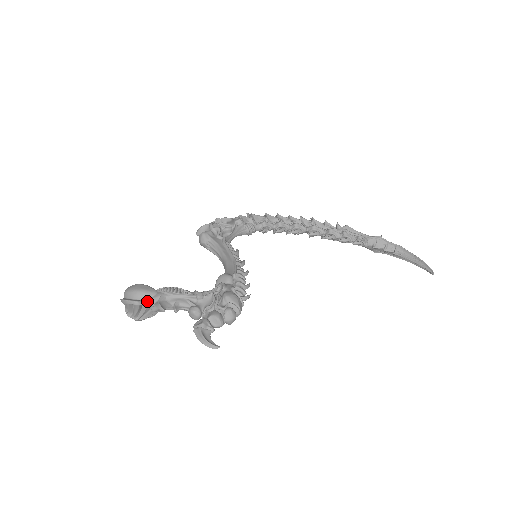
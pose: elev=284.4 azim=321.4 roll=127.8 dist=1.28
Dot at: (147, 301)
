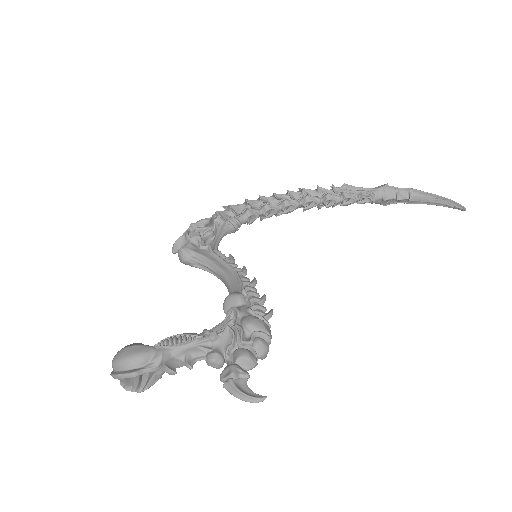
Dot at: (147, 366)
